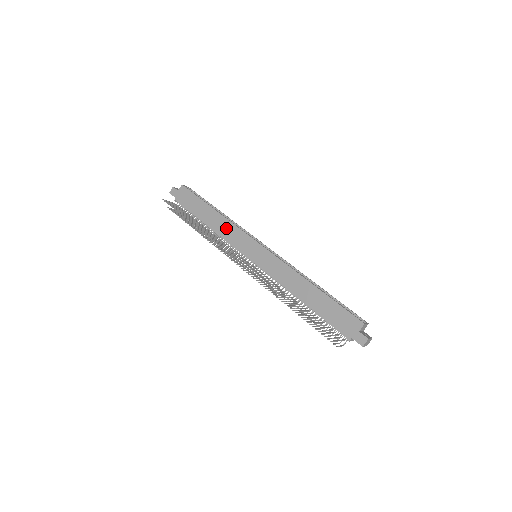
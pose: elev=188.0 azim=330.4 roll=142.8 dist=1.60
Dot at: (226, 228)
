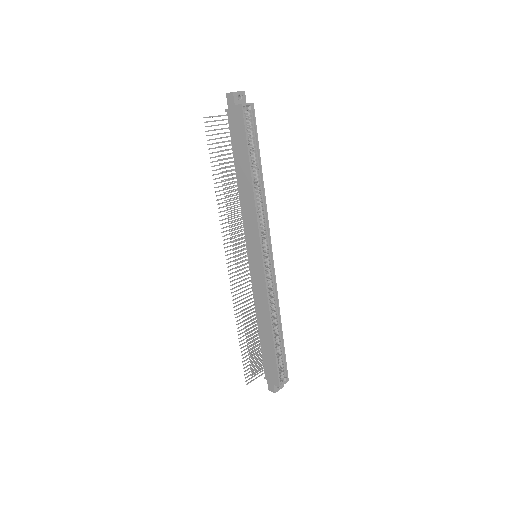
Dot at: (249, 207)
